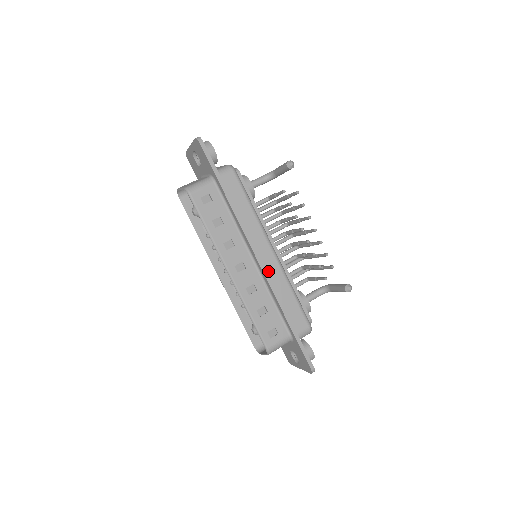
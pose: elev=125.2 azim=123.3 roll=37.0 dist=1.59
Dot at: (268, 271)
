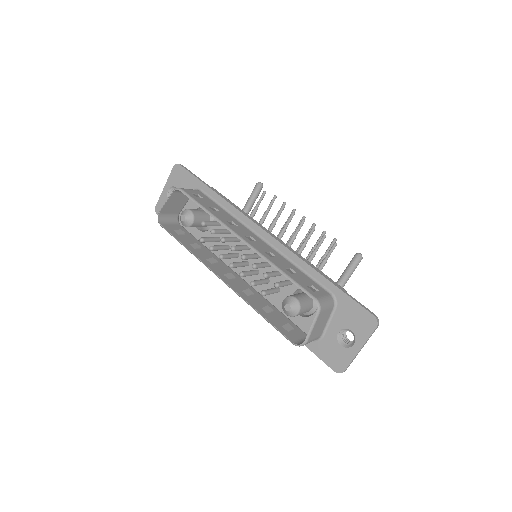
Dot at: occluded
